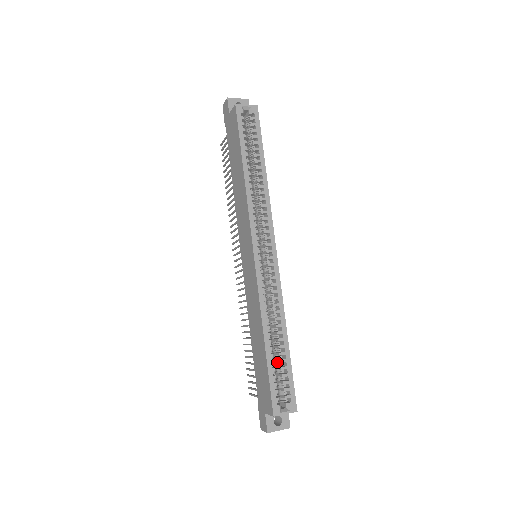
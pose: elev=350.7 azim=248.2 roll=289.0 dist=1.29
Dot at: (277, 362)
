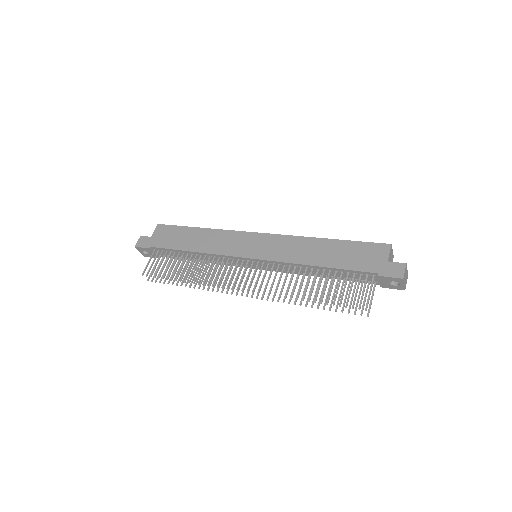
Dot at: occluded
